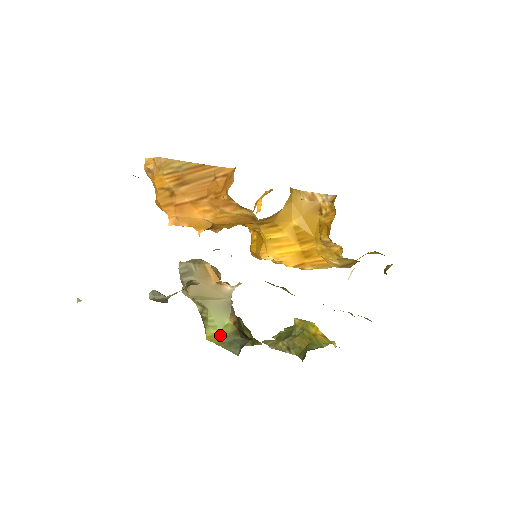
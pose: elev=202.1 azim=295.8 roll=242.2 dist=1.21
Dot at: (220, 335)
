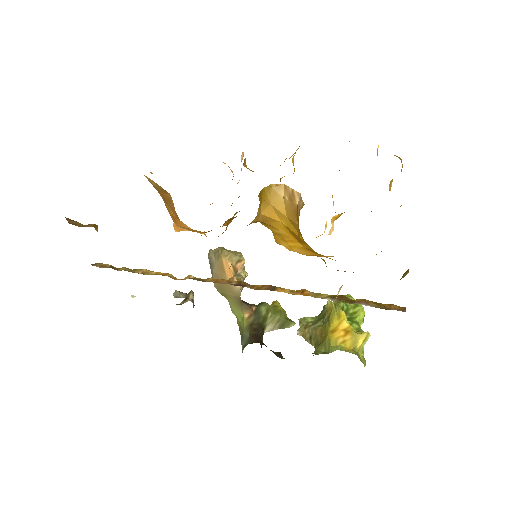
Dot at: (240, 325)
